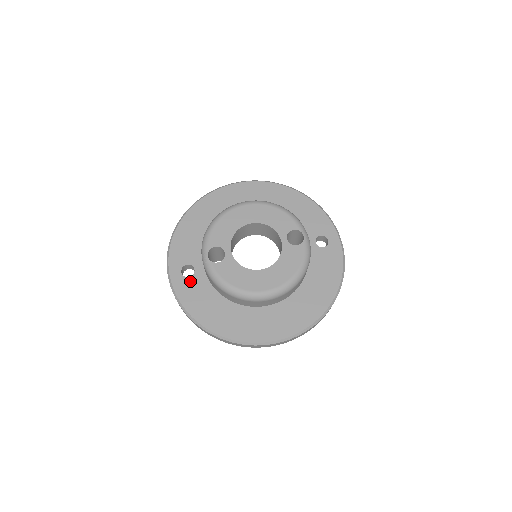
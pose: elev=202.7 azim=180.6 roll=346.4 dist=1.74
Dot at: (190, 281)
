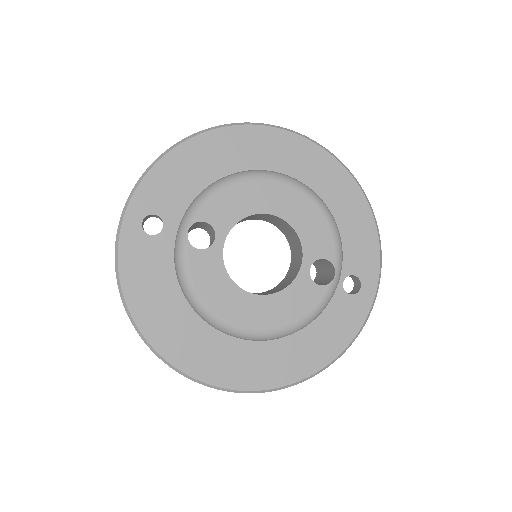
Dot at: (148, 242)
